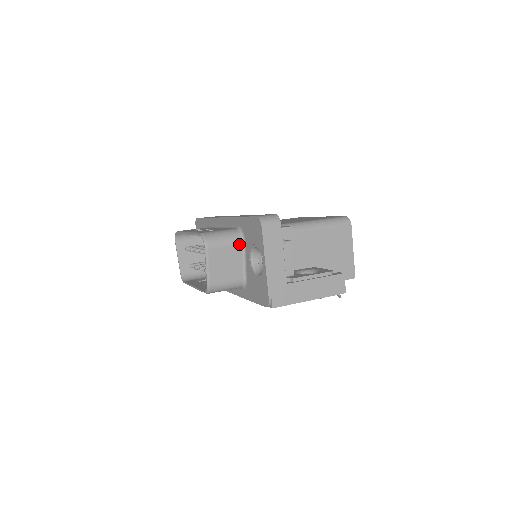
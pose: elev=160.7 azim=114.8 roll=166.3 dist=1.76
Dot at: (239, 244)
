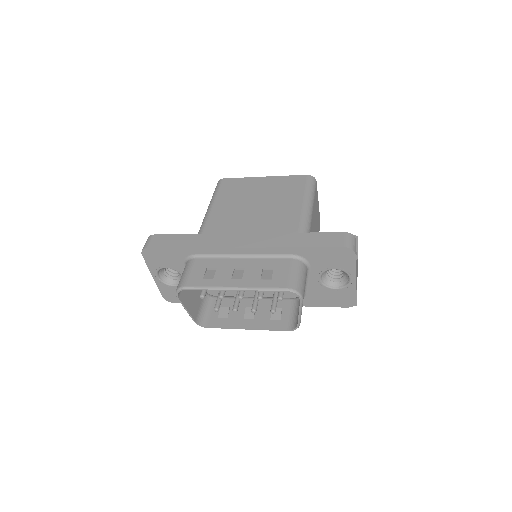
Dot at: occluded
